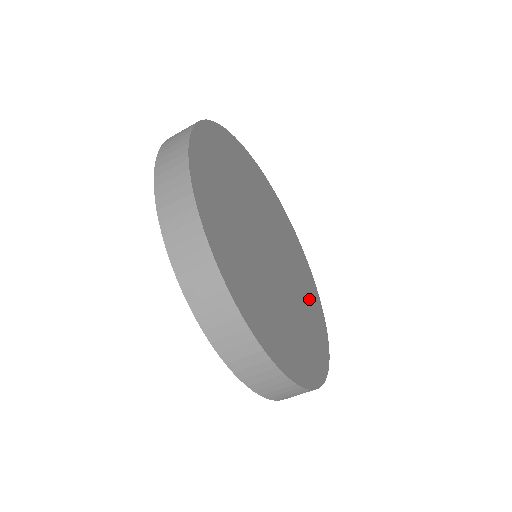
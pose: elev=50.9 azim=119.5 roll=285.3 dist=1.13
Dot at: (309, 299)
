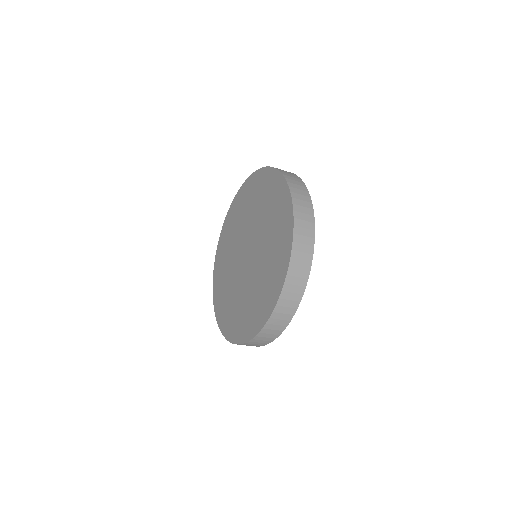
Dot at: occluded
